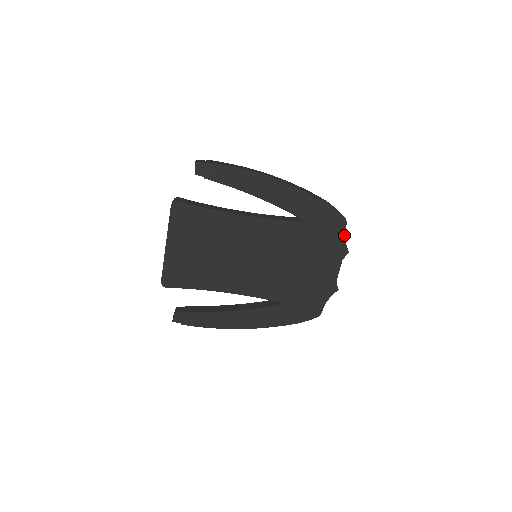
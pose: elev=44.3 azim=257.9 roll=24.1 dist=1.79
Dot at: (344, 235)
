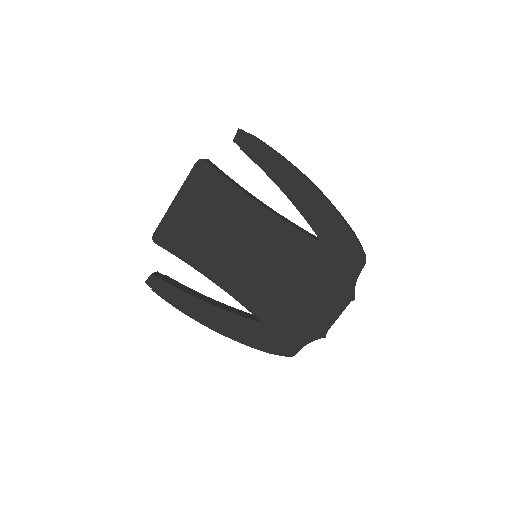
Dot at: (357, 277)
